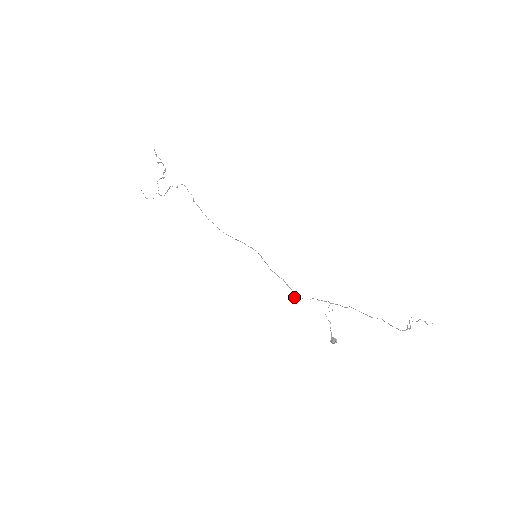
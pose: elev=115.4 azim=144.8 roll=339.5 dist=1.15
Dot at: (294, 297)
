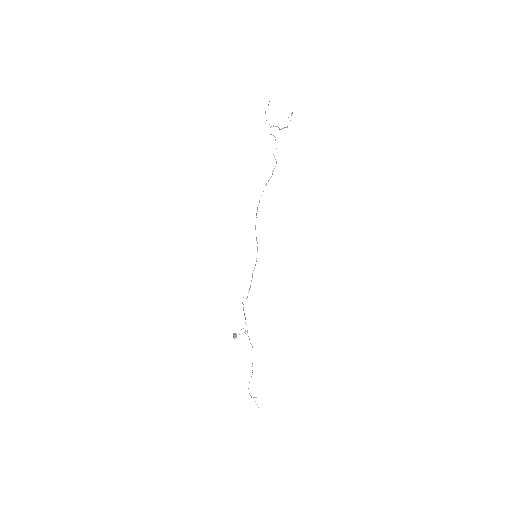
Dot at: occluded
